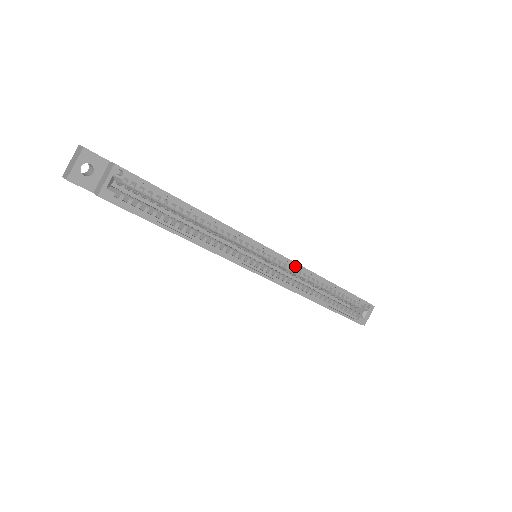
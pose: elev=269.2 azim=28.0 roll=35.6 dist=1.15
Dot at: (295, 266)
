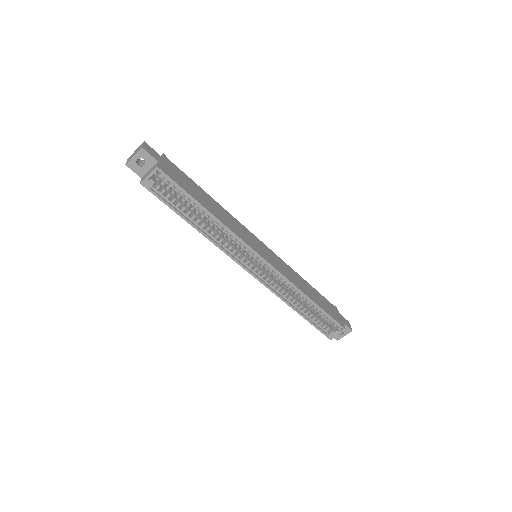
Dot at: (282, 276)
